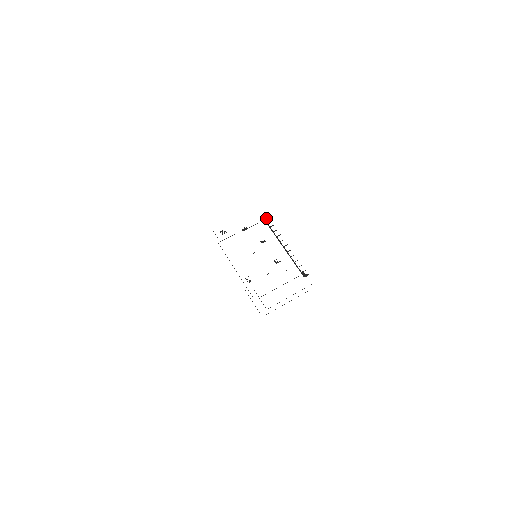
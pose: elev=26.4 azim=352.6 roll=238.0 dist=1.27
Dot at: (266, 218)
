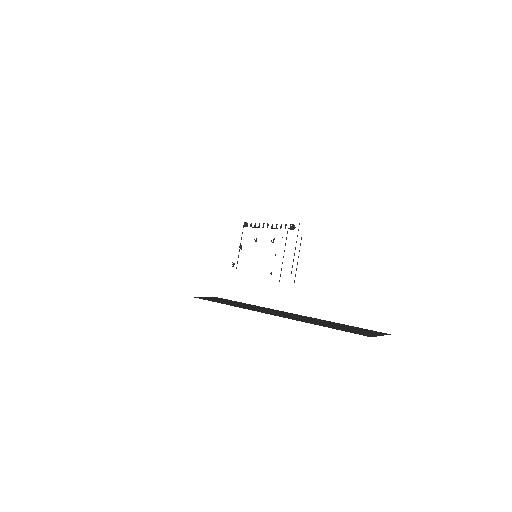
Dot at: occluded
